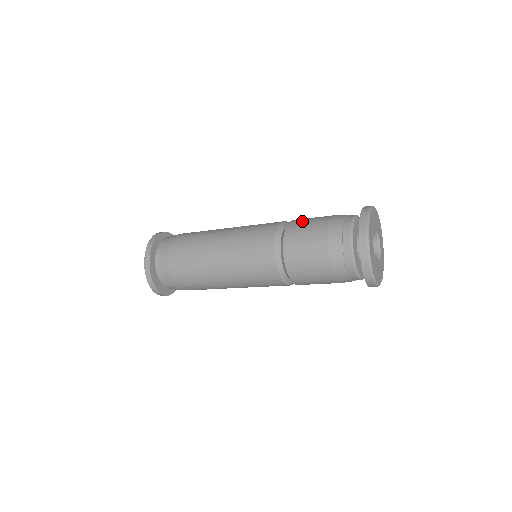
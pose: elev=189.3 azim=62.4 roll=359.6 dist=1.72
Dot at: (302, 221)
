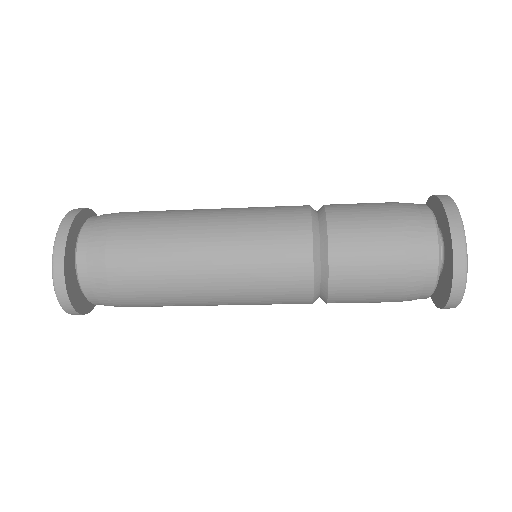
Dot at: (347, 204)
